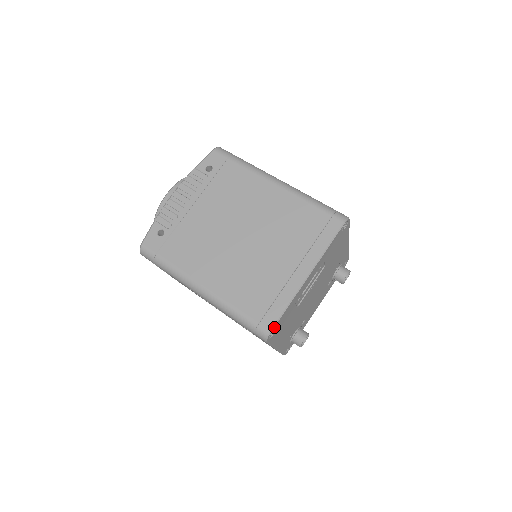
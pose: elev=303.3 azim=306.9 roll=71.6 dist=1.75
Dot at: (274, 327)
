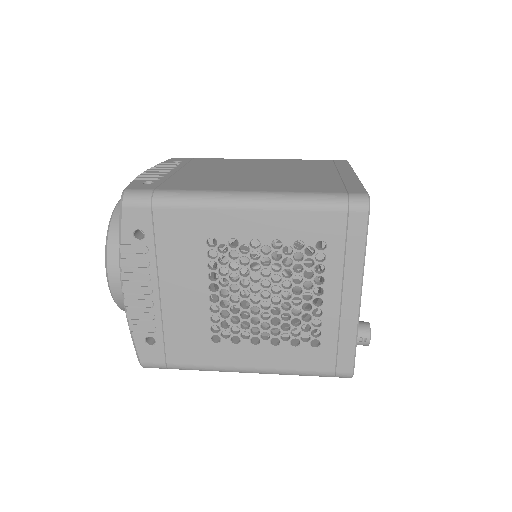
Dot at: occluded
